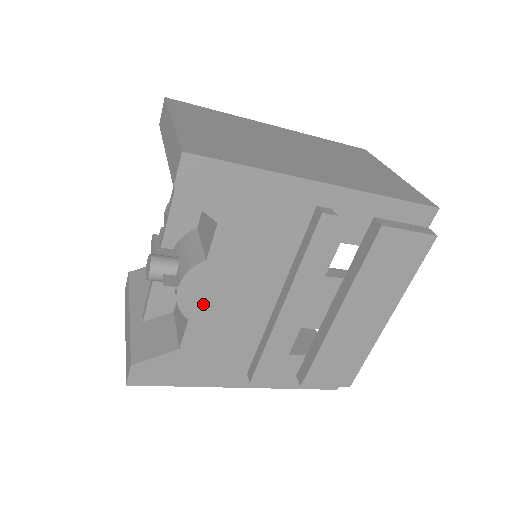
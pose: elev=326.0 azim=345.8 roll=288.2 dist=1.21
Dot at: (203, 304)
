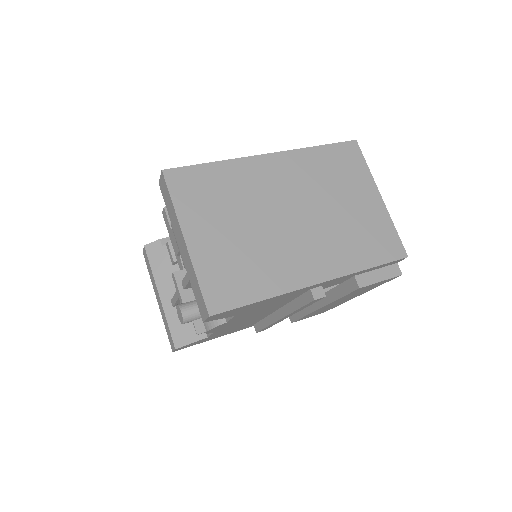
Dot at: occluded
